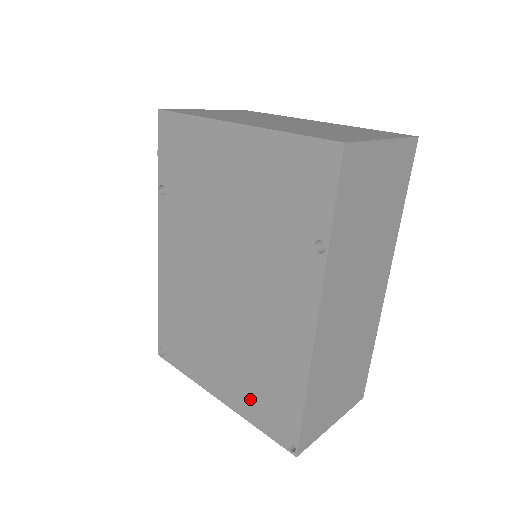
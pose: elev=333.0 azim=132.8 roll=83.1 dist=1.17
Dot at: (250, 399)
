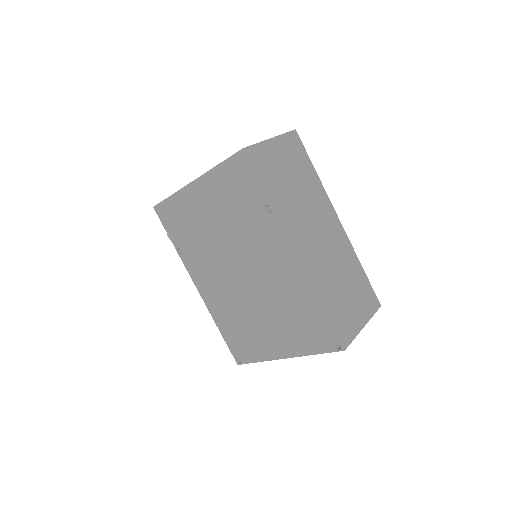
Dot at: (299, 338)
